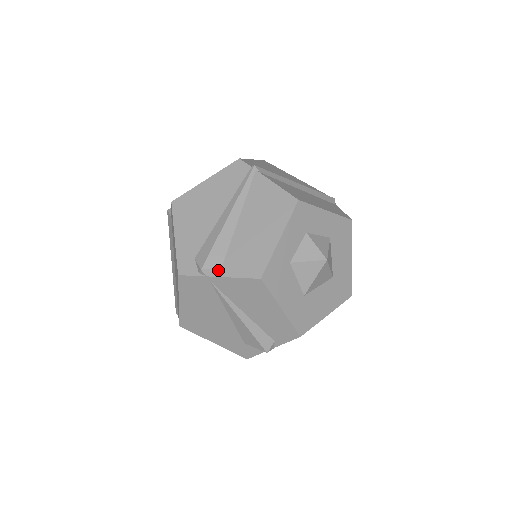
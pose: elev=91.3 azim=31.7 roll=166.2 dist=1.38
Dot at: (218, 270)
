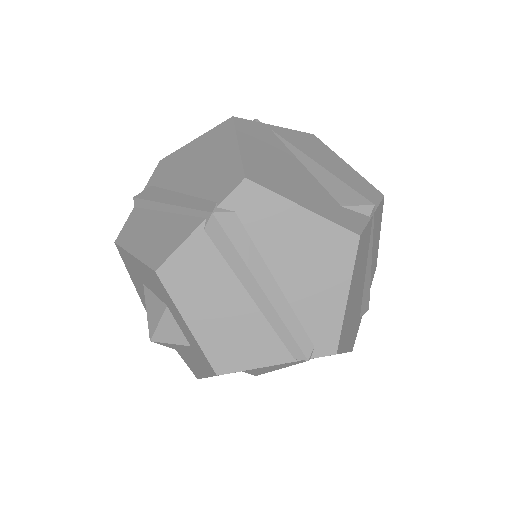
Dot at: occluded
